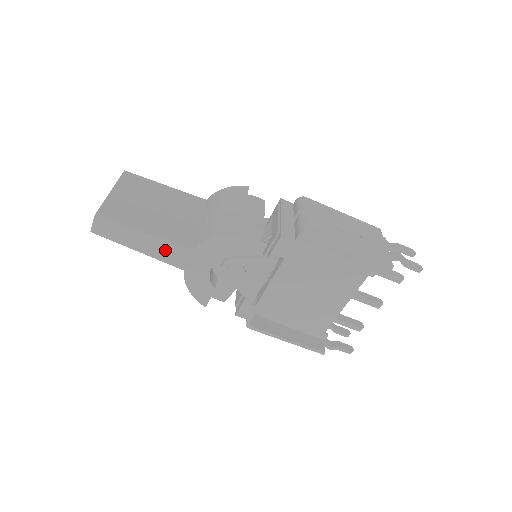
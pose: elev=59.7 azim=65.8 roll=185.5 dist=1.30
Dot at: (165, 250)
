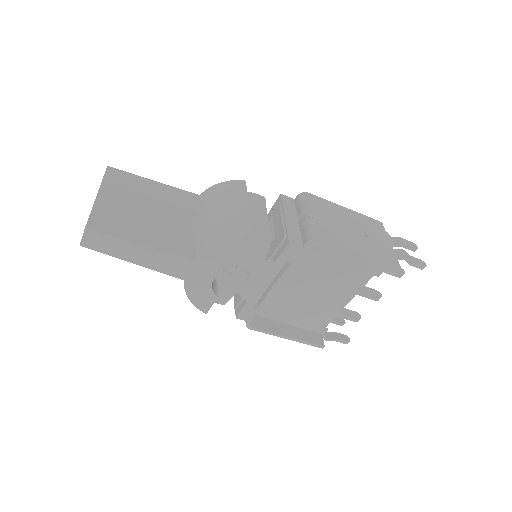
Dot at: (164, 262)
